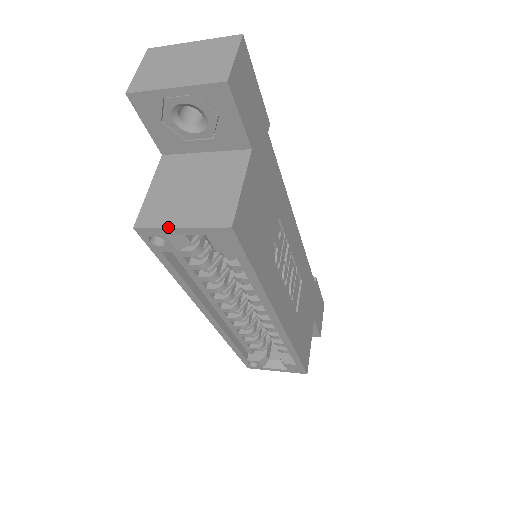
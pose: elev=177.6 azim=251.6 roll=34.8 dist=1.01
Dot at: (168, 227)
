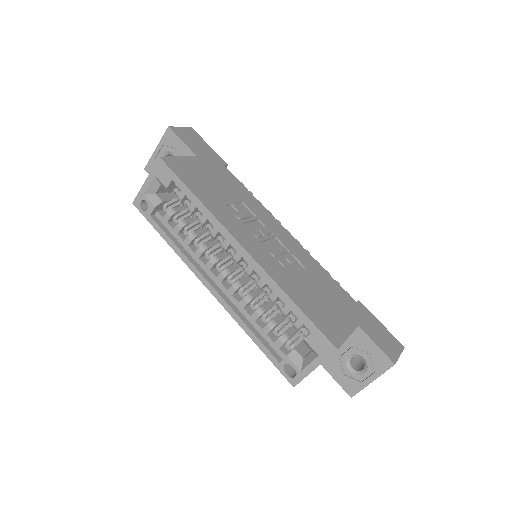
Dot at: (142, 186)
